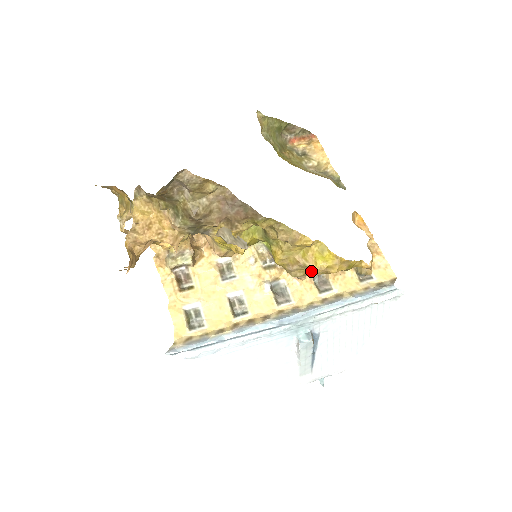
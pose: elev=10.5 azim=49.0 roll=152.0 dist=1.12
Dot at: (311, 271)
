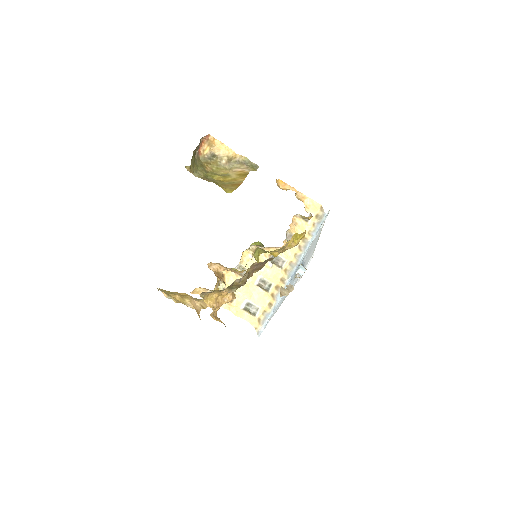
Dot at: occluded
